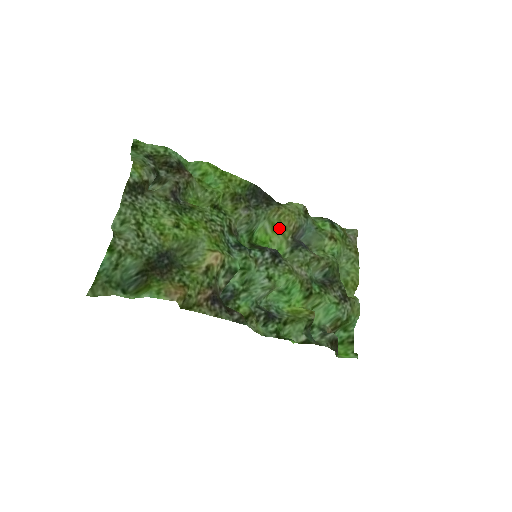
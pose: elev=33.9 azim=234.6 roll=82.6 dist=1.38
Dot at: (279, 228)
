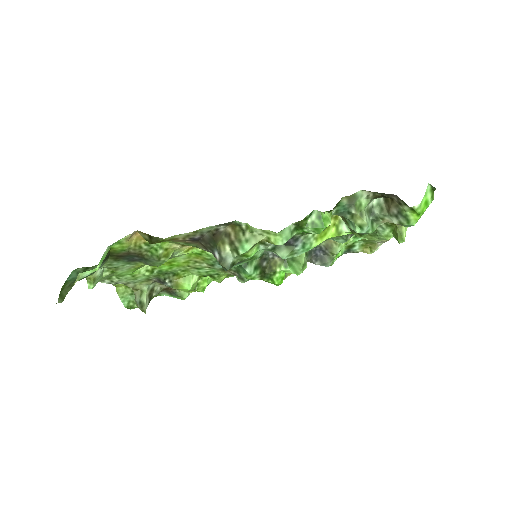
Dot at: occluded
